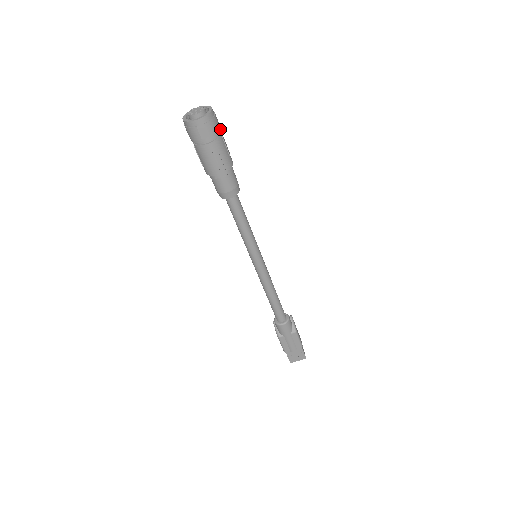
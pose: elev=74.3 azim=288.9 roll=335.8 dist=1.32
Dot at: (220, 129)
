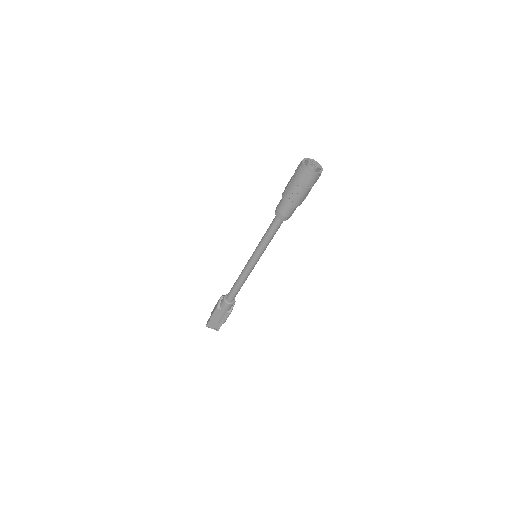
Dot at: occluded
